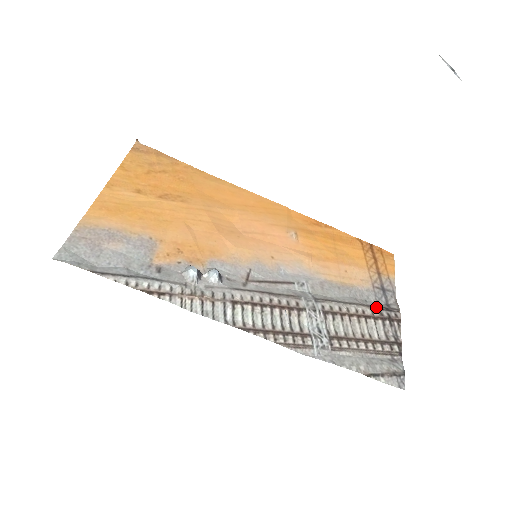
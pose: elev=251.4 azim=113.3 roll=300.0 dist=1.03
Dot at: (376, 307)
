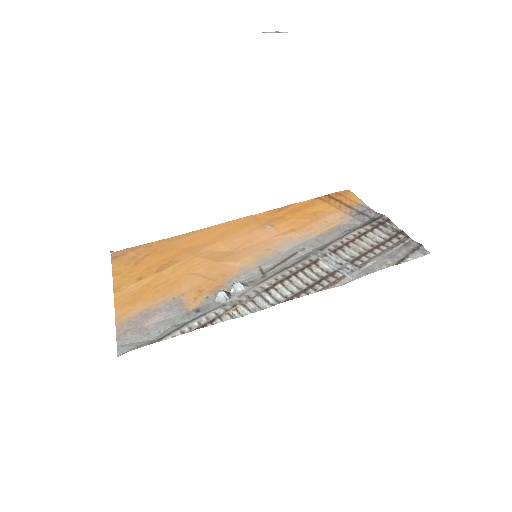
Dot at: (365, 225)
